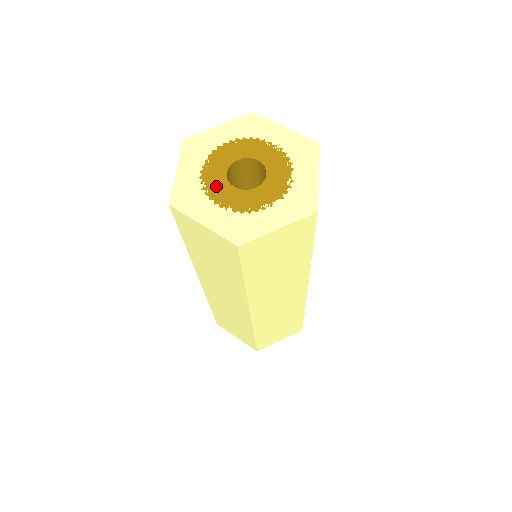
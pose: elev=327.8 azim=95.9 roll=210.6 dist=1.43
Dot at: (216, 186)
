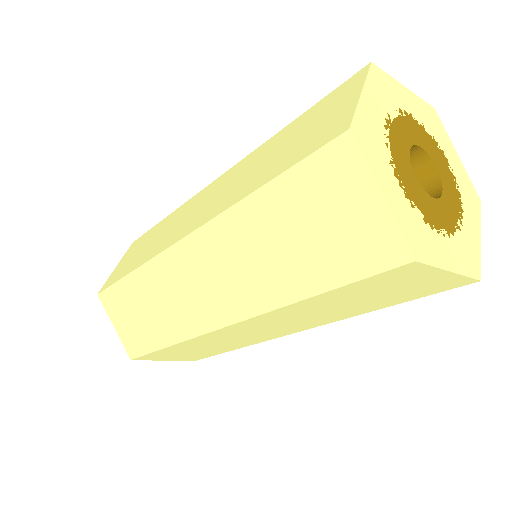
Dot at: (423, 204)
